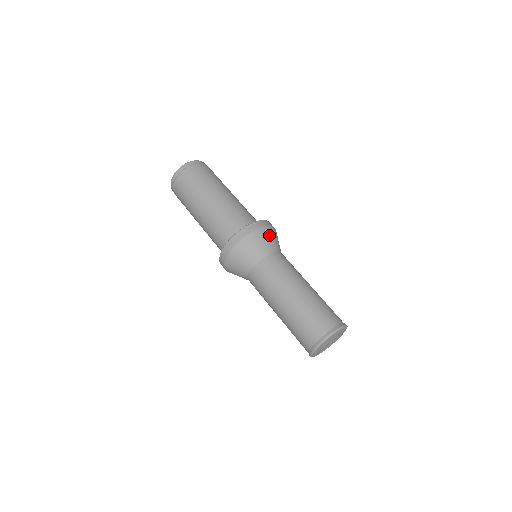
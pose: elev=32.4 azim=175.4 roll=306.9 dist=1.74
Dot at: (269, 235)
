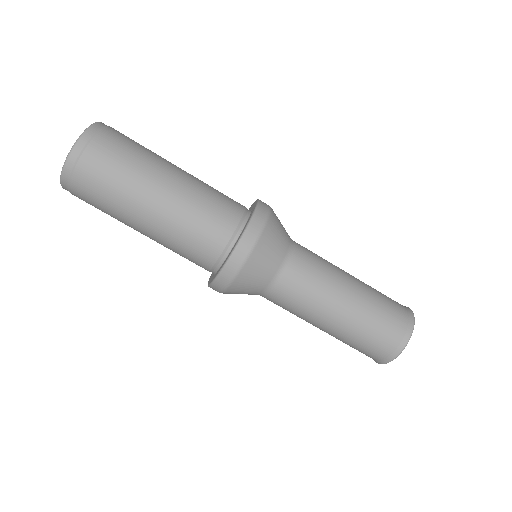
Dot at: occluded
